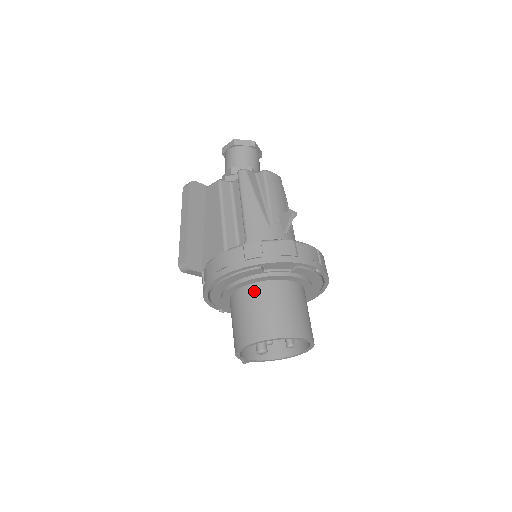
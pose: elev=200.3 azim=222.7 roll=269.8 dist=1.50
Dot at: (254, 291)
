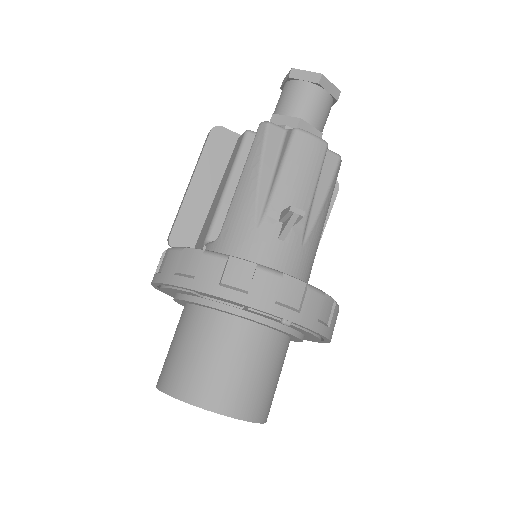
Dot at: (191, 317)
